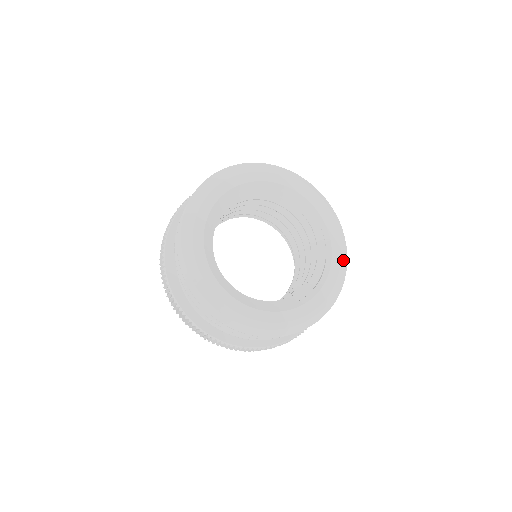
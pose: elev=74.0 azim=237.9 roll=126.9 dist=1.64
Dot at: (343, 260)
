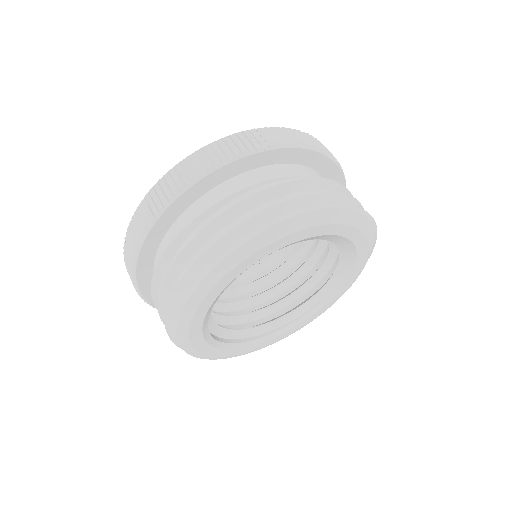
Dot at: occluded
